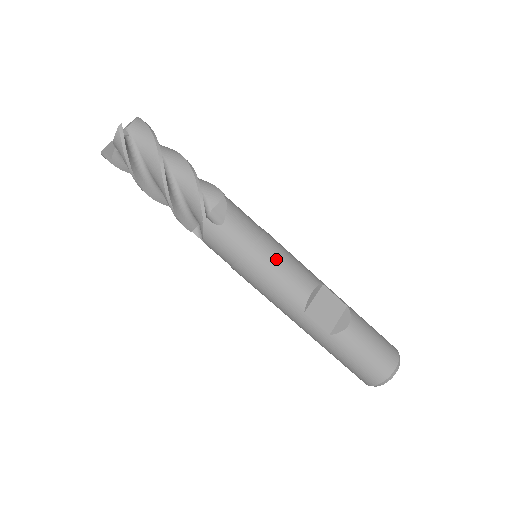
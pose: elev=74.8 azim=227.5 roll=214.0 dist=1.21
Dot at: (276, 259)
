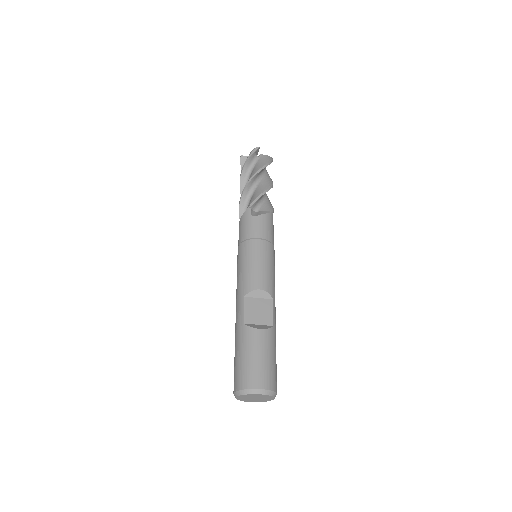
Dot at: (261, 255)
